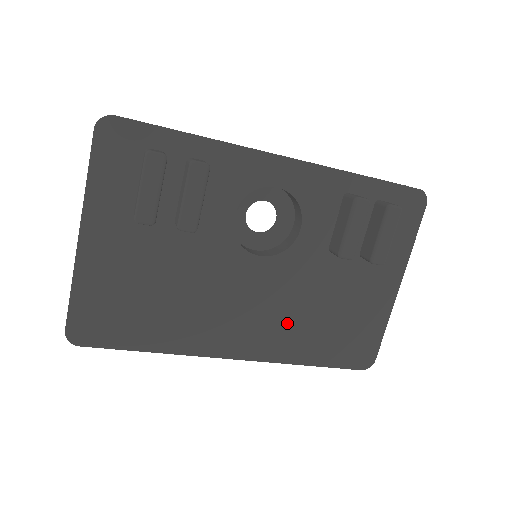
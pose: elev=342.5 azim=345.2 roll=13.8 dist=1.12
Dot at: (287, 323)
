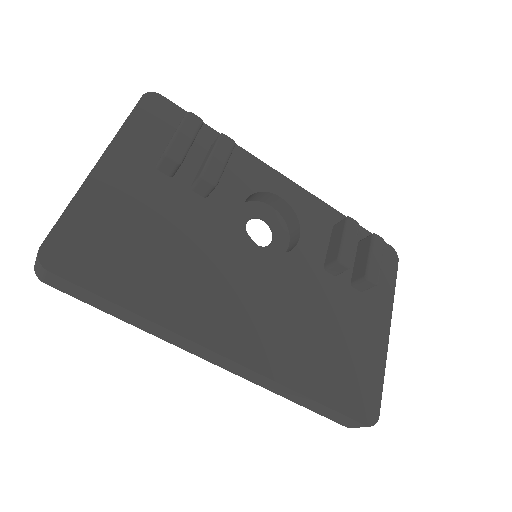
Dot at: (286, 332)
